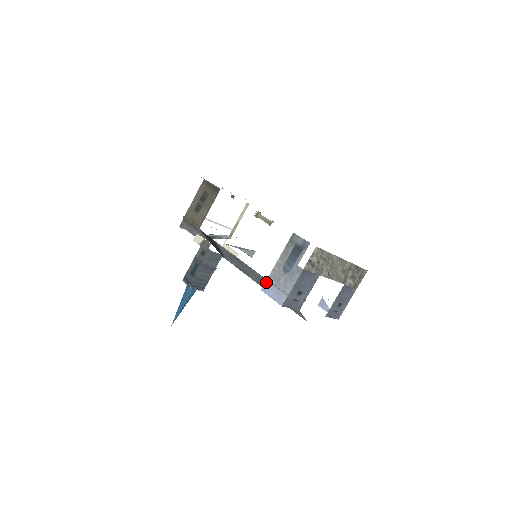
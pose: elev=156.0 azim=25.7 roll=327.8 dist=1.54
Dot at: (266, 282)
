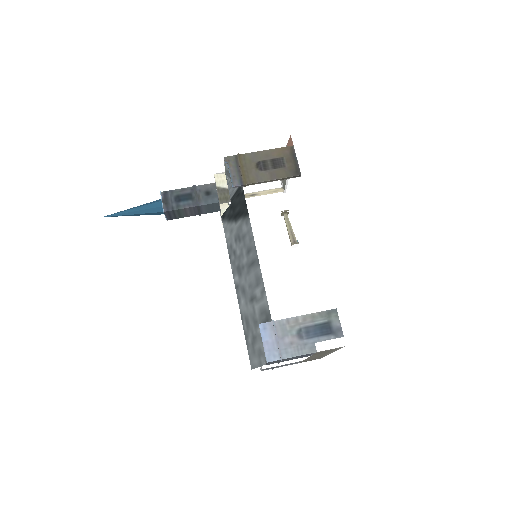
Dot at: (271, 323)
